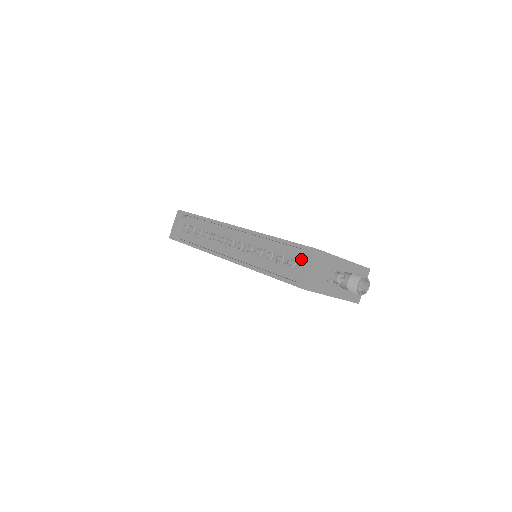
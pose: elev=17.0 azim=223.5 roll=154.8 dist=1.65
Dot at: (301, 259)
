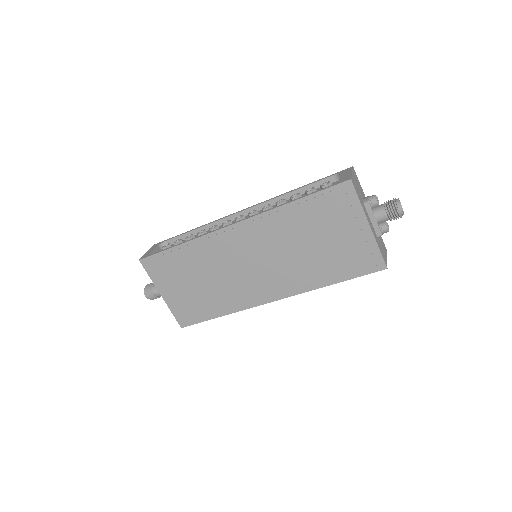
Dot at: occluded
